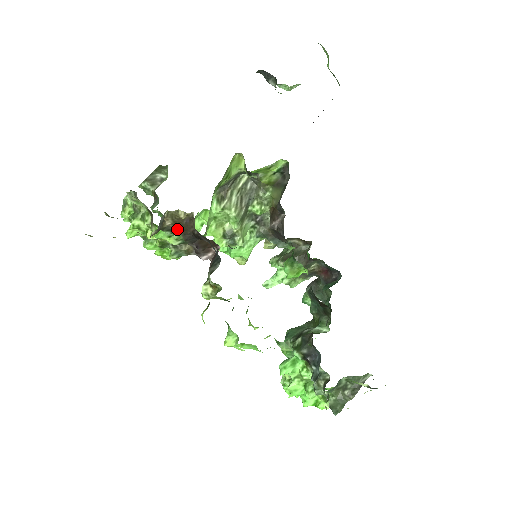
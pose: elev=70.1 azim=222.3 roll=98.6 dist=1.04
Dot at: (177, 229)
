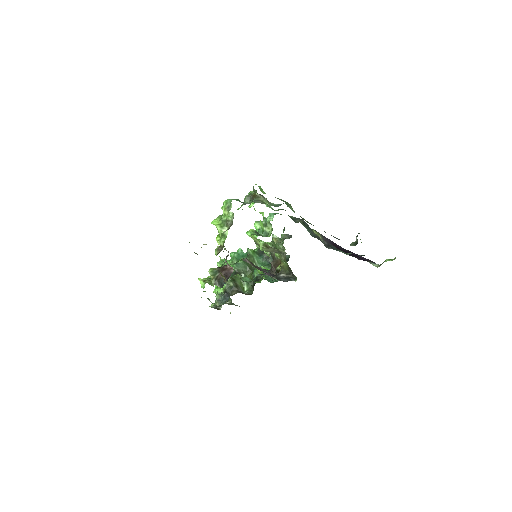
Dot at: occluded
